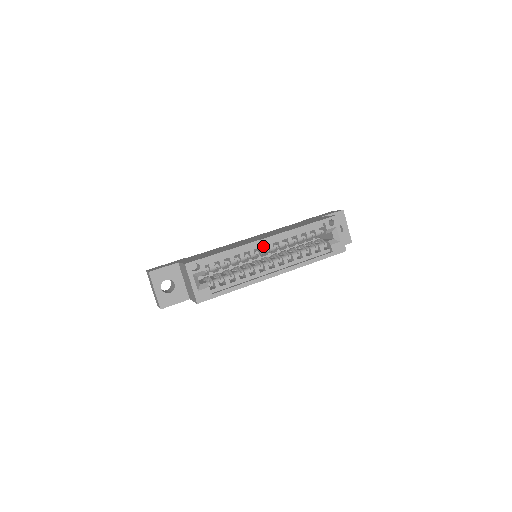
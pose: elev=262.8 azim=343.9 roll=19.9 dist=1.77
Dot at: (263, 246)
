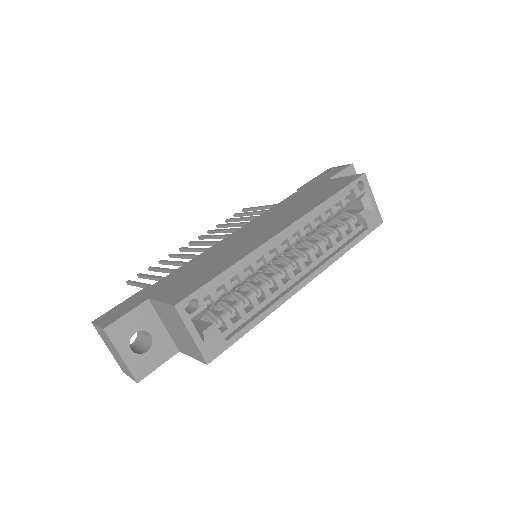
Dot at: occluded
